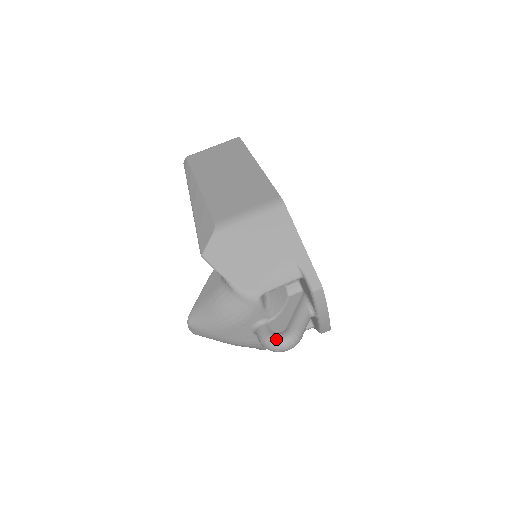
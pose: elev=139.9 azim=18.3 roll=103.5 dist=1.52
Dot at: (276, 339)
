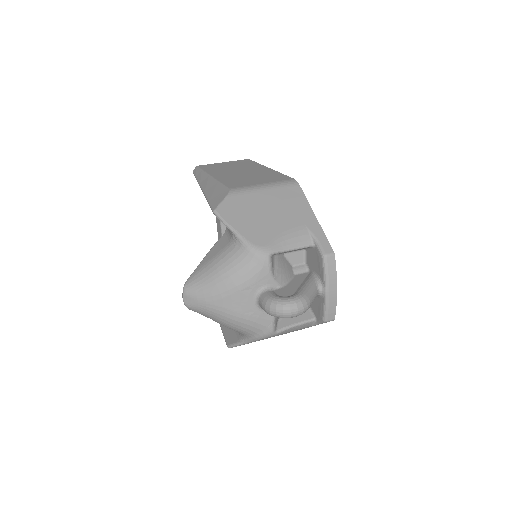
Dot at: (284, 300)
